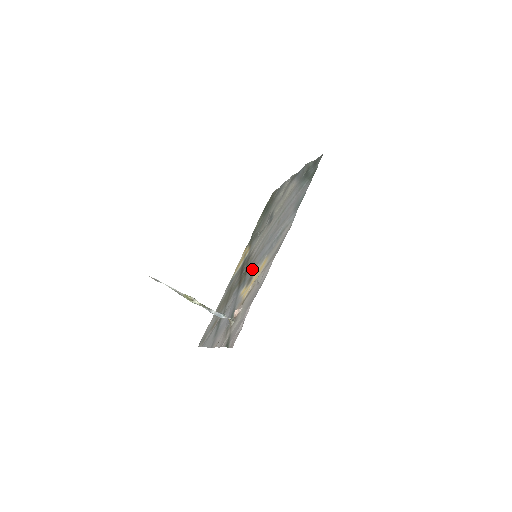
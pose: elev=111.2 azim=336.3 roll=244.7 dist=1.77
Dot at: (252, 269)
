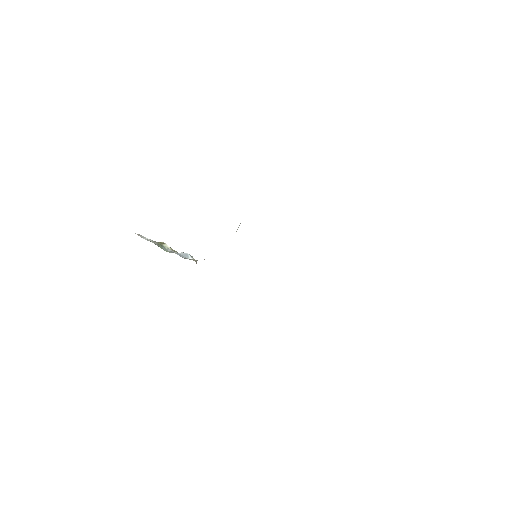
Dot at: occluded
